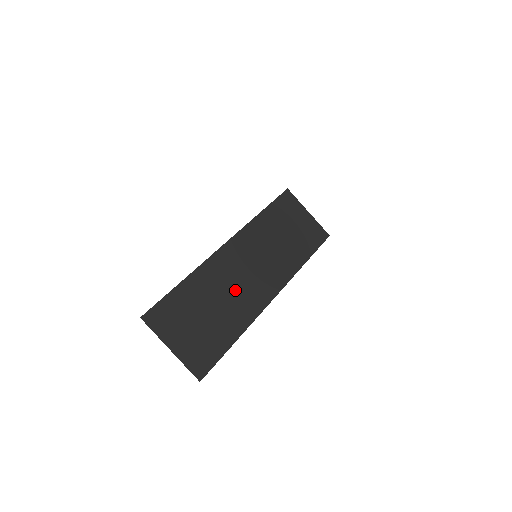
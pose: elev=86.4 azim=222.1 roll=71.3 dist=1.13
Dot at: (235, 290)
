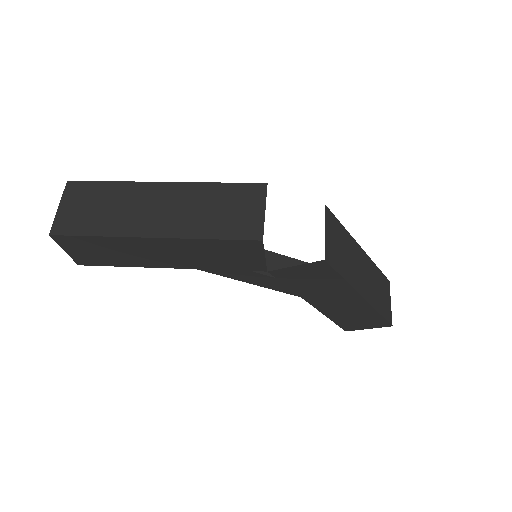
Dot at: (132, 211)
